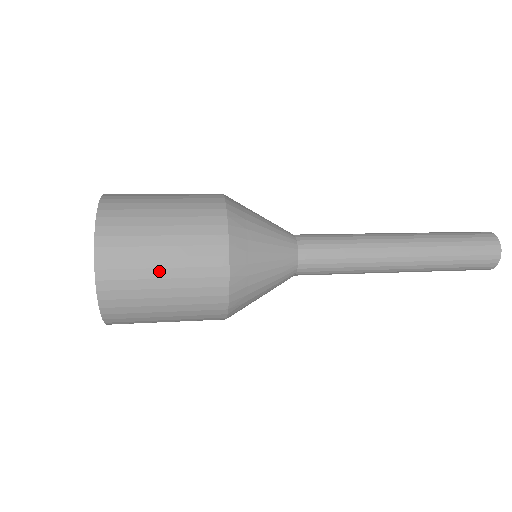
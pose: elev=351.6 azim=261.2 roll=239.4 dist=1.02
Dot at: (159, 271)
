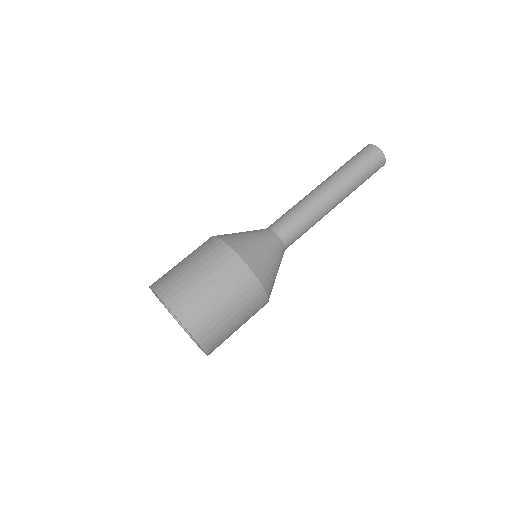
Dot at: occluded
